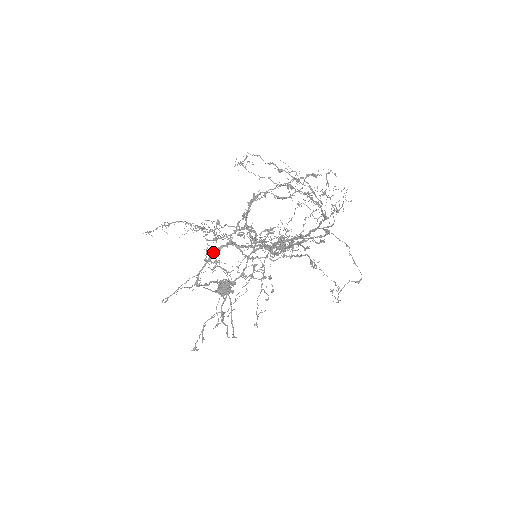
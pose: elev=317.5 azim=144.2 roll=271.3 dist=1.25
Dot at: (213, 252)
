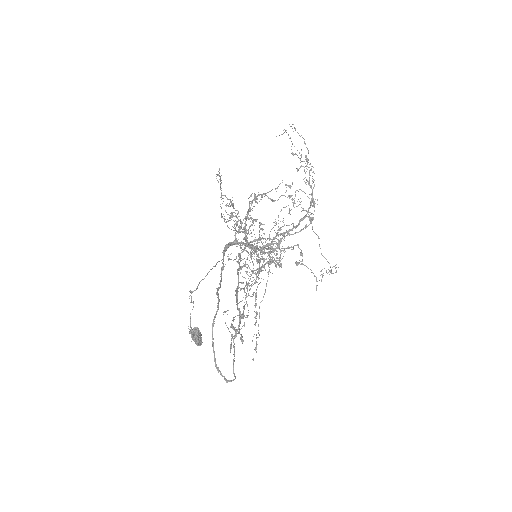
Dot at: (225, 247)
